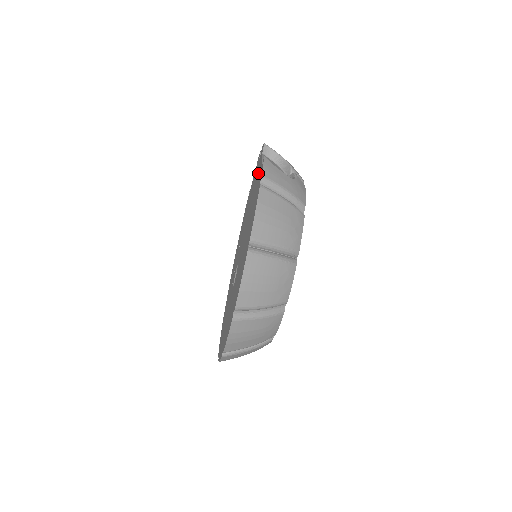
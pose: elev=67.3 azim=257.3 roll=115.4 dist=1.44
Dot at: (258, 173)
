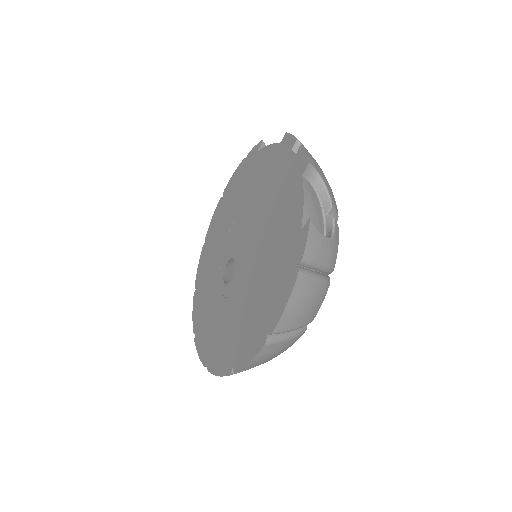
Dot at: (291, 204)
